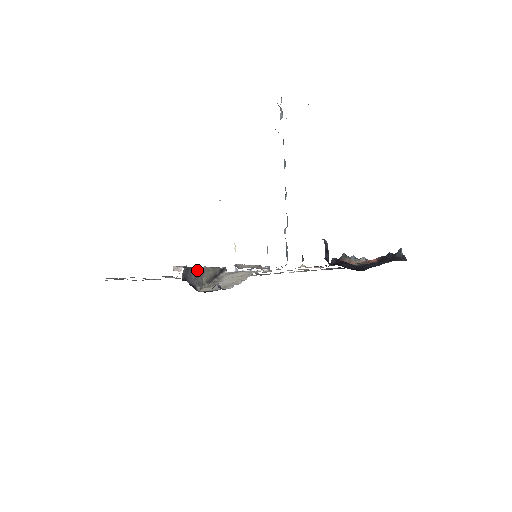
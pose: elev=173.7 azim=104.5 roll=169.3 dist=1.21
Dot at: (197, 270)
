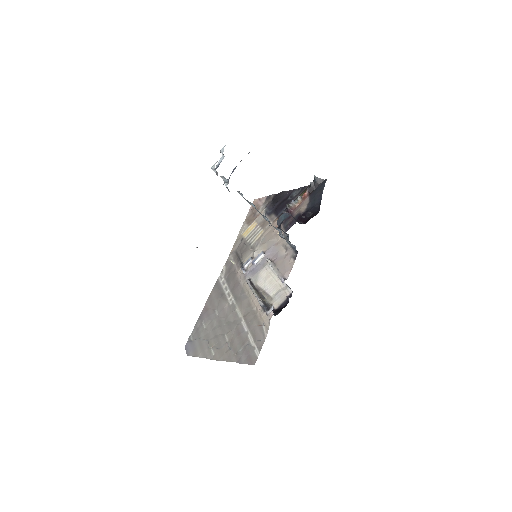
Dot at: (262, 301)
